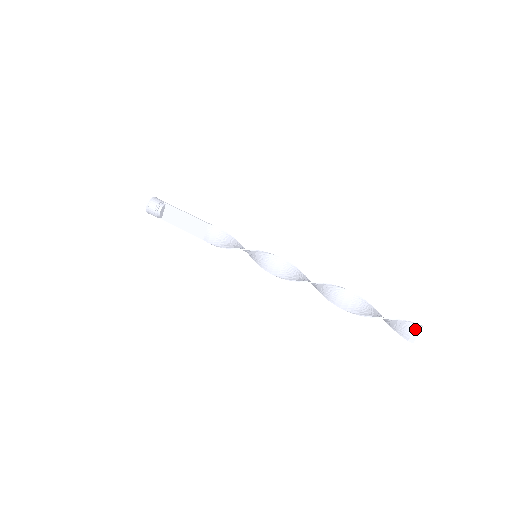
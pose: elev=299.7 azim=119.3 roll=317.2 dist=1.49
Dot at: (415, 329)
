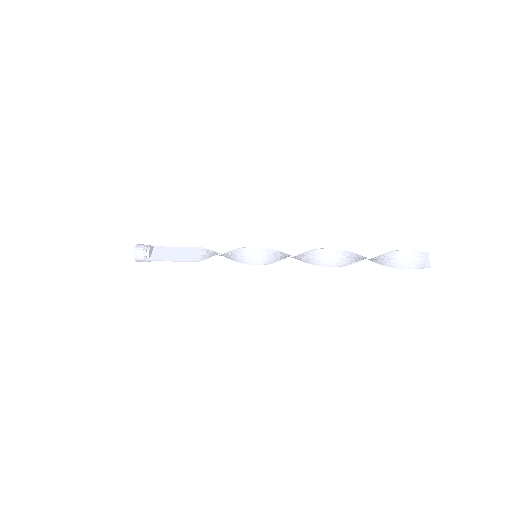
Dot at: (424, 256)
